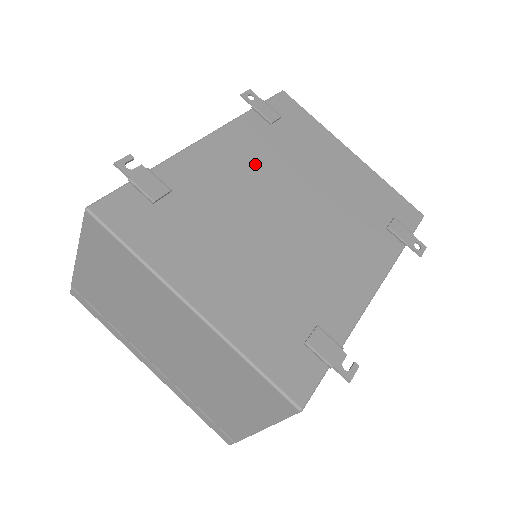
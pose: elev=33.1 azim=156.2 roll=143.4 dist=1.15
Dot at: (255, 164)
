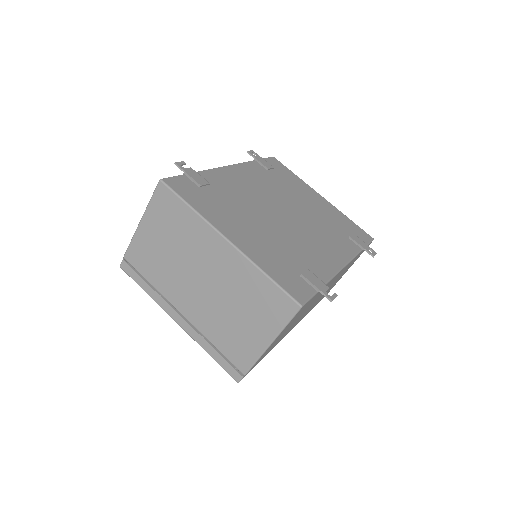
Dot at: (259, 186)
